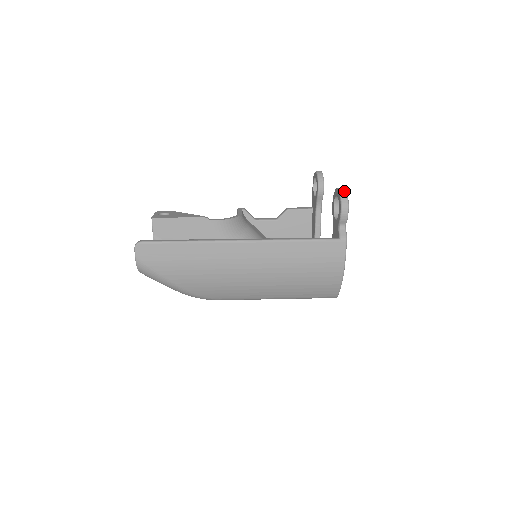
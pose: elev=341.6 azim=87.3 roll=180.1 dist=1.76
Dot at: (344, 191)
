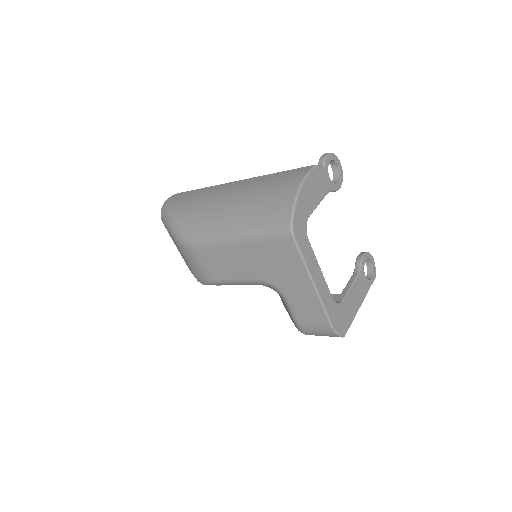
Dot at: occluded
